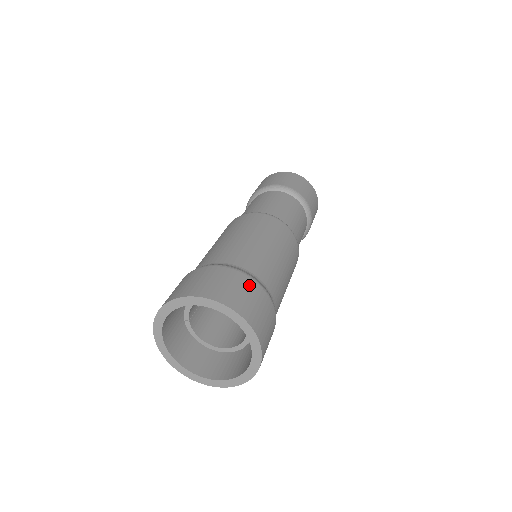
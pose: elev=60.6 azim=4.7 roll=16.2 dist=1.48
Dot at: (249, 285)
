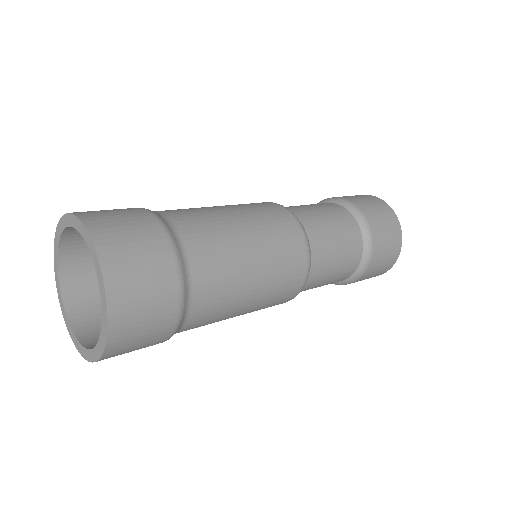
Dot at: (157, 247)
